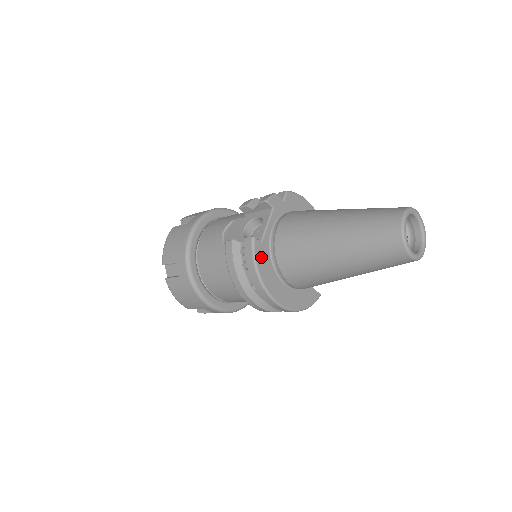
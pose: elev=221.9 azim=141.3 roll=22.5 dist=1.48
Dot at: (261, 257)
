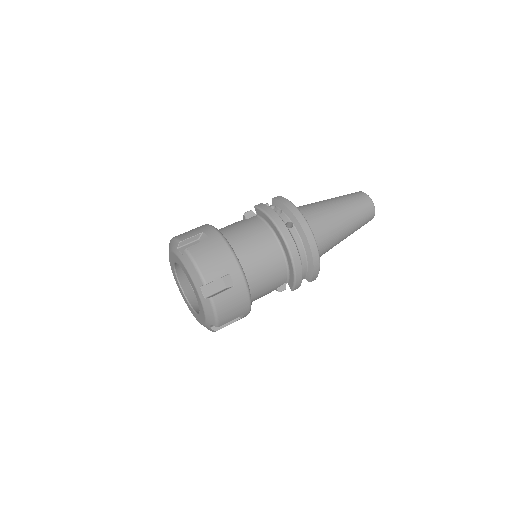
Dot at: occluded
